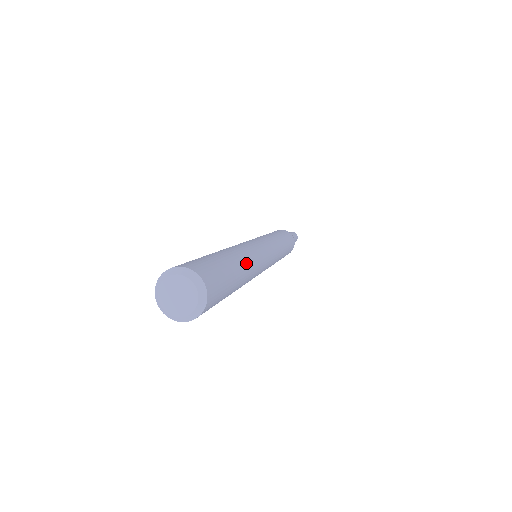
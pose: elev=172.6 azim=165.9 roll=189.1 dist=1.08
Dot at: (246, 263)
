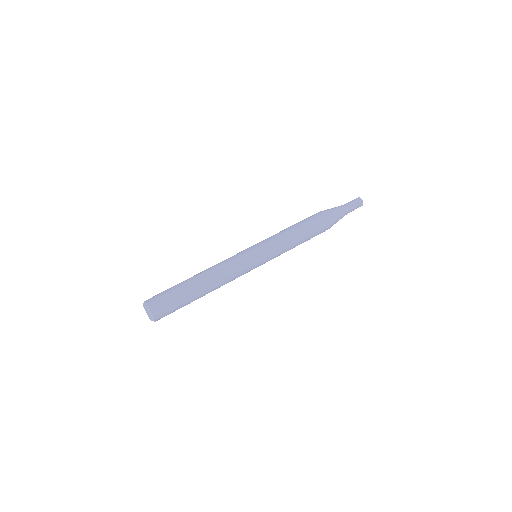
Dot at: occluded
